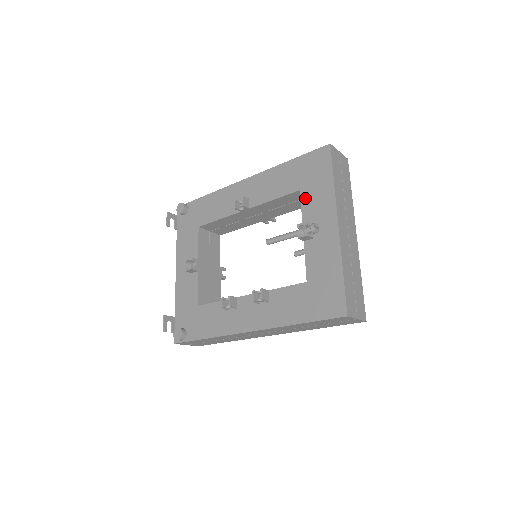
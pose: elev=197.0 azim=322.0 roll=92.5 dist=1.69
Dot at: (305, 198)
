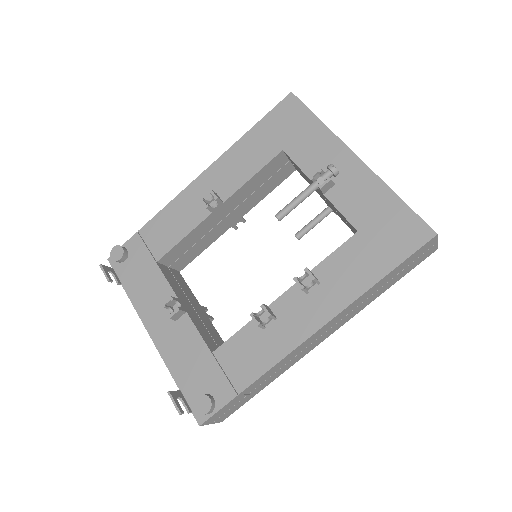
Dot at: (295, 153)
